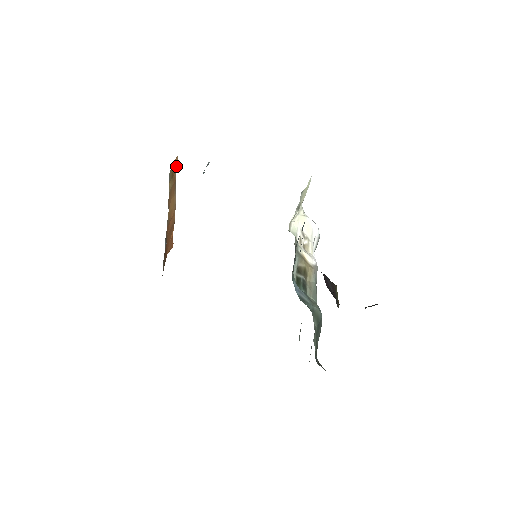
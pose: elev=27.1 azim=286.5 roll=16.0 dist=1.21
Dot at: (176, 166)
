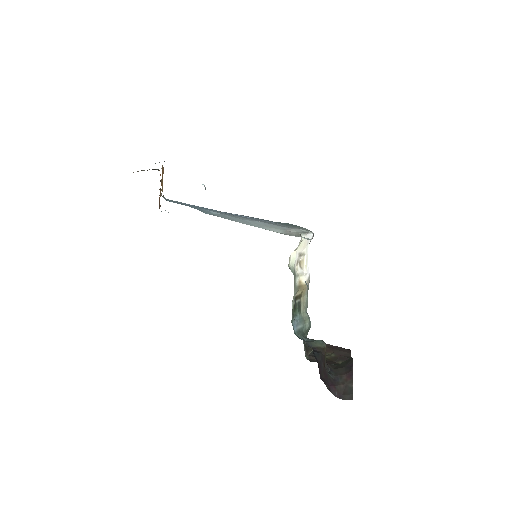
Dot at: occluded
